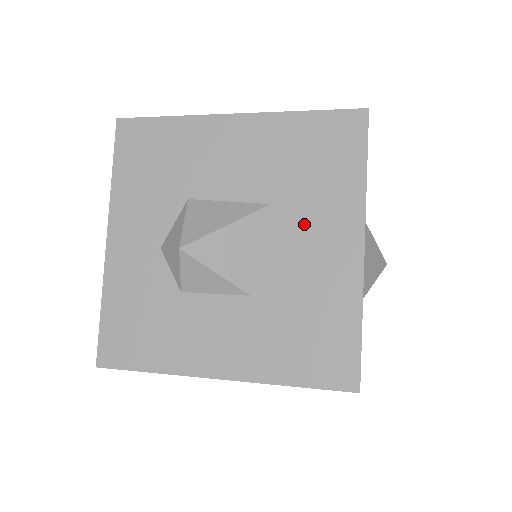
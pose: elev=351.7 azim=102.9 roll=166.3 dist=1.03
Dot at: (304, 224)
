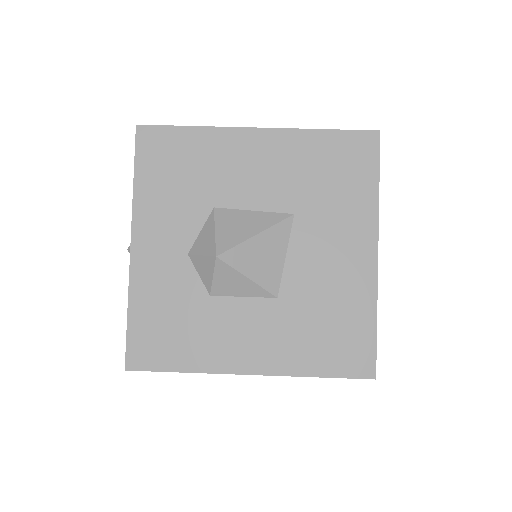
Dot at: (325, 233)
